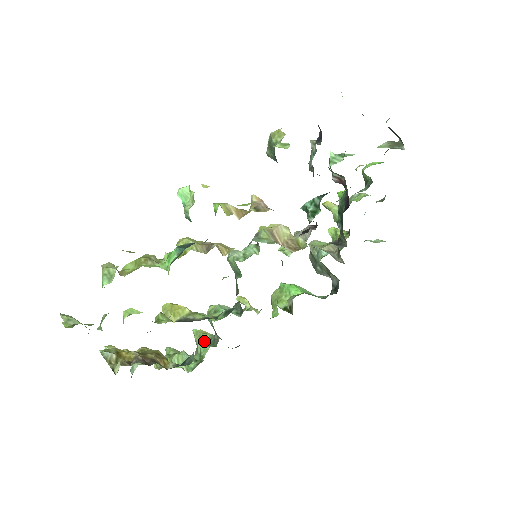
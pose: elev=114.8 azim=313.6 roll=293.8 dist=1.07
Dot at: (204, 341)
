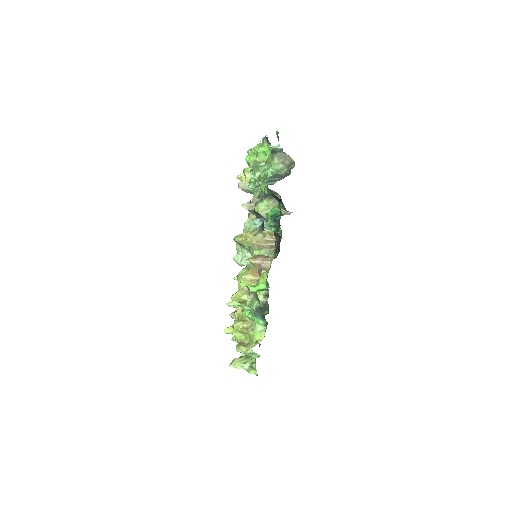
Dot at: occluded
